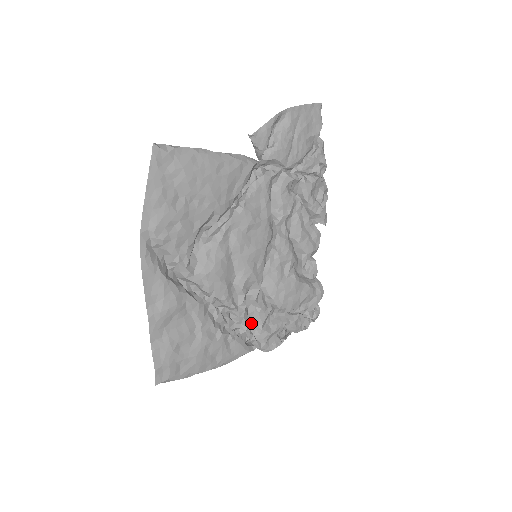
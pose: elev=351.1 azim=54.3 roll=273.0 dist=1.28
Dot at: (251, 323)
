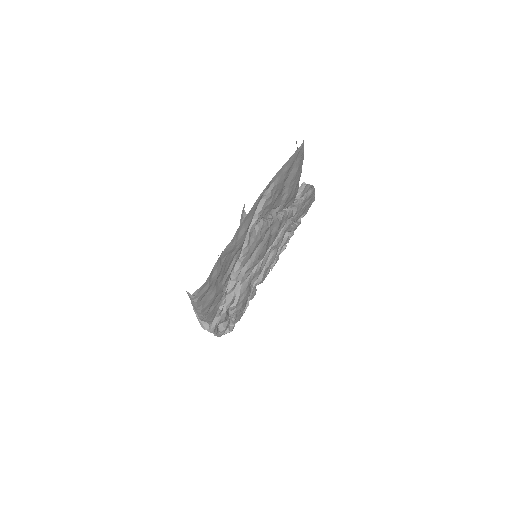
Dot at: occluded
